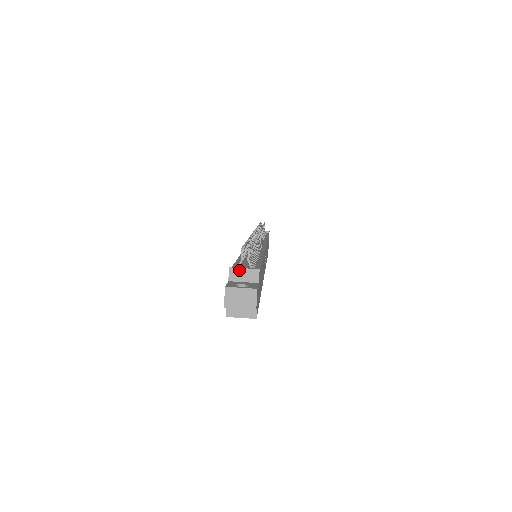
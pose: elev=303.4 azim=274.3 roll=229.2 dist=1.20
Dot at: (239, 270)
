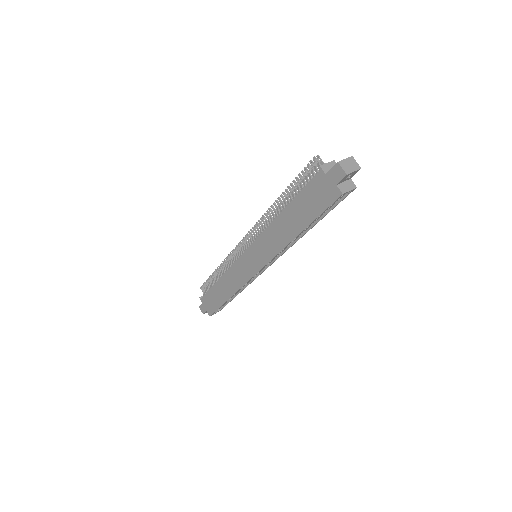
Dot at: (326, 165)
